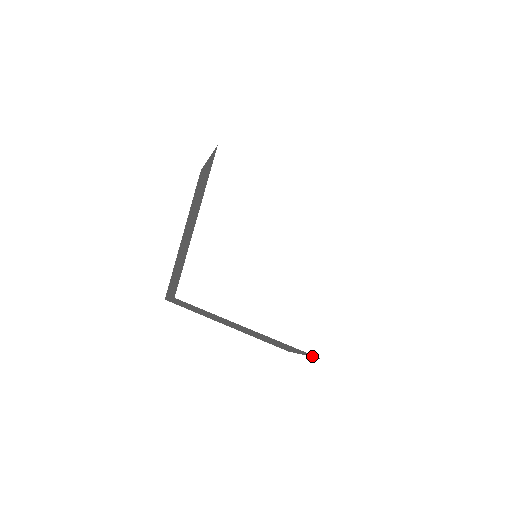
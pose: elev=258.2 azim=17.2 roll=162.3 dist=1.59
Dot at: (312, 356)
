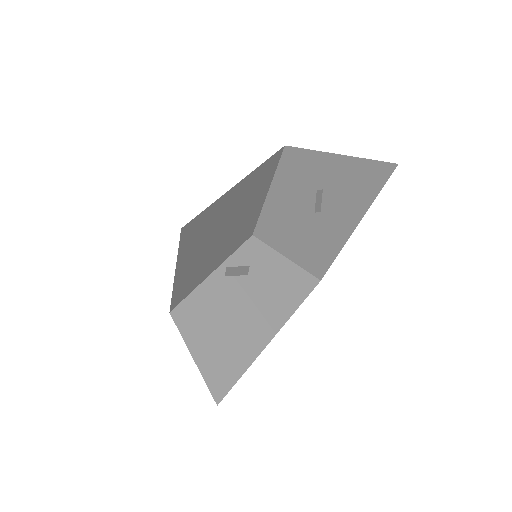
Dot at: occluded
